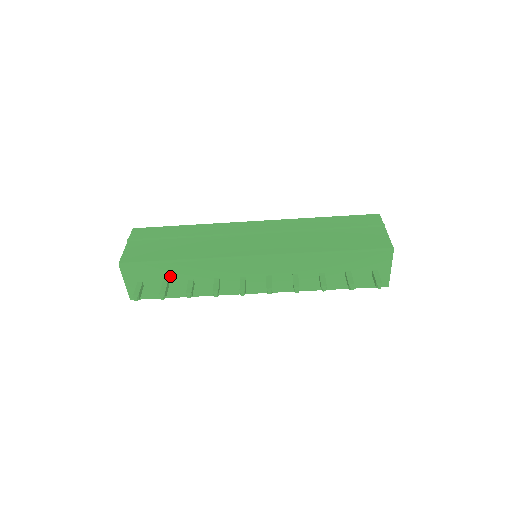
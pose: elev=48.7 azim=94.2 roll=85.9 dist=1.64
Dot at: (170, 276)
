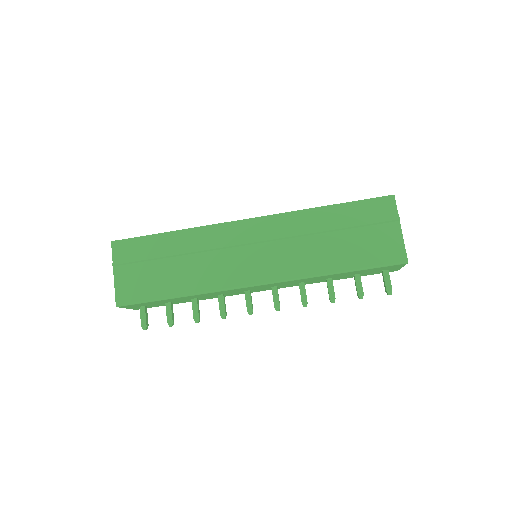
Dot at: (172, 301)
